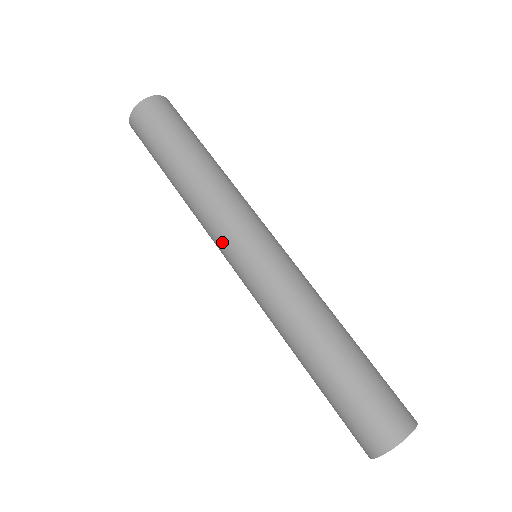
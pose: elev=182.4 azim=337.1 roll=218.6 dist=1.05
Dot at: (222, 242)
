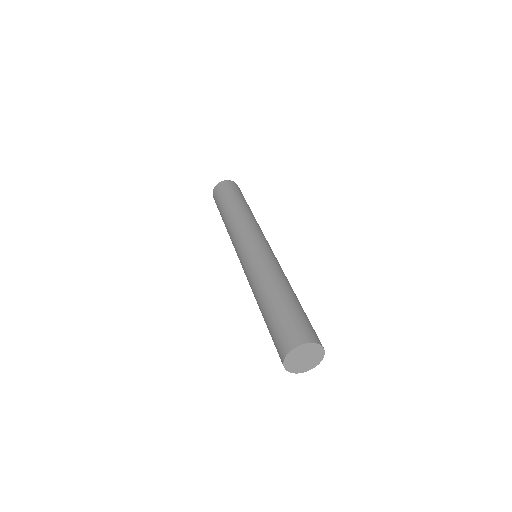
Dot at: (241, 237)
